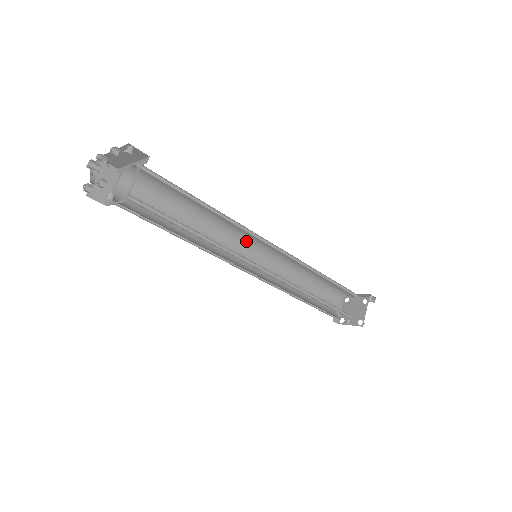
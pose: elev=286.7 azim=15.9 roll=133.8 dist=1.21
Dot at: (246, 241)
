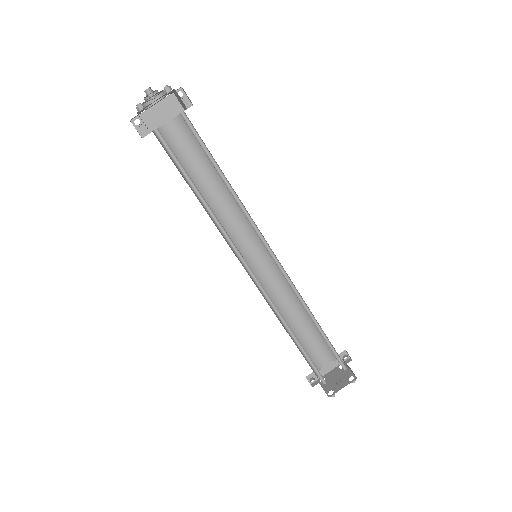
Dot at: (240, 251)
